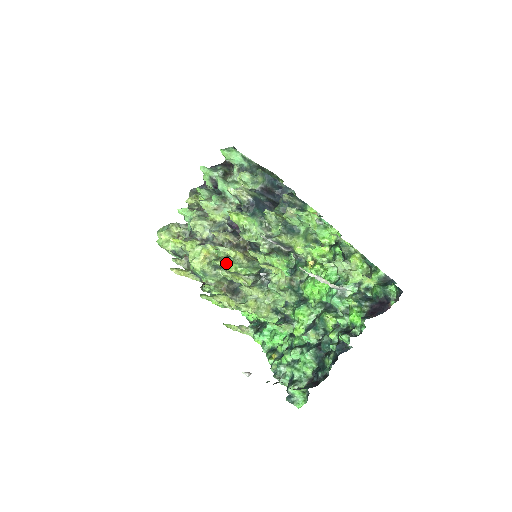
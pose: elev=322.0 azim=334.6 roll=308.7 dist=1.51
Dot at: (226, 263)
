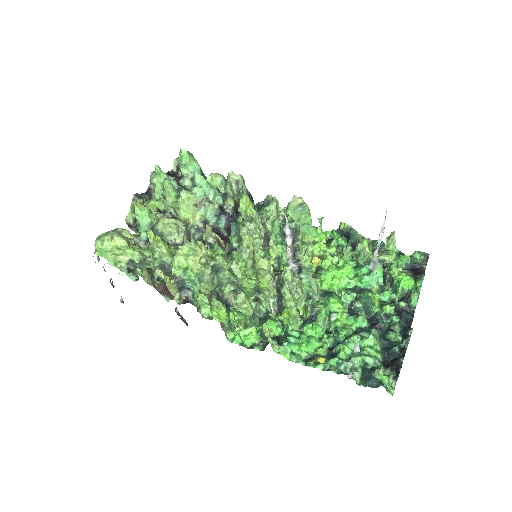
Dot at: (230, 261)
